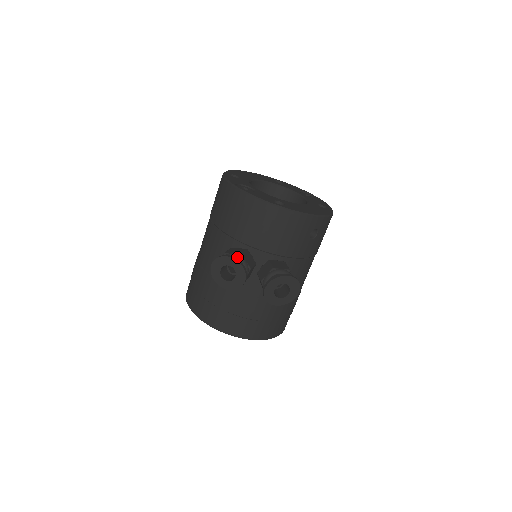
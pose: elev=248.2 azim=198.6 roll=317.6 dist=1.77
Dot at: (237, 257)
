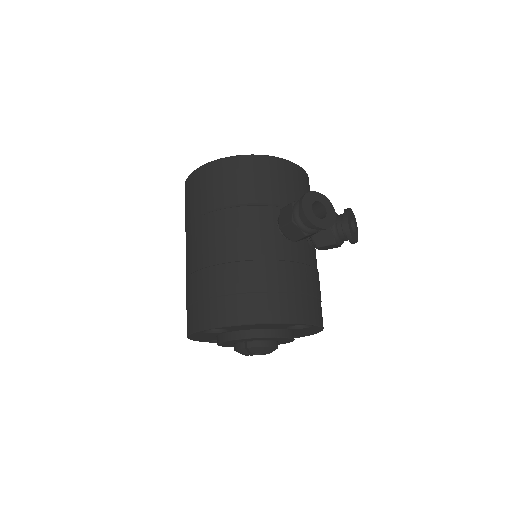
Dot at: occluded
